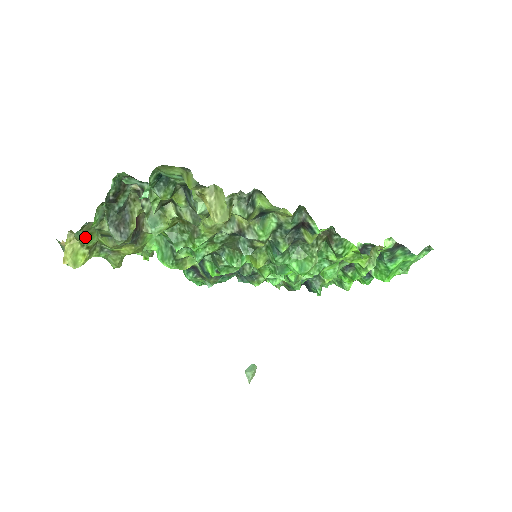
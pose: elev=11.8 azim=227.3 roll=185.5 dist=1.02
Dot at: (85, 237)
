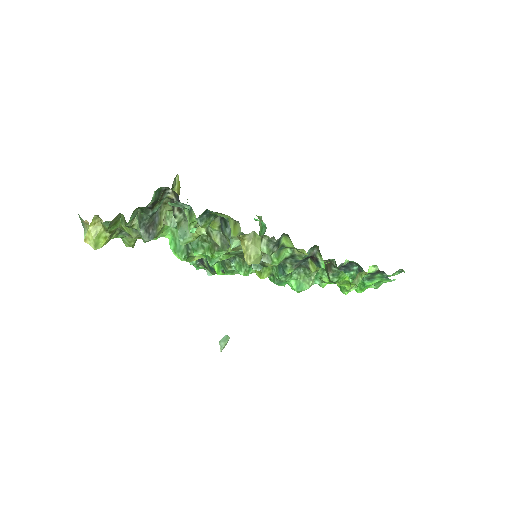
Dot at: (111, 225)
